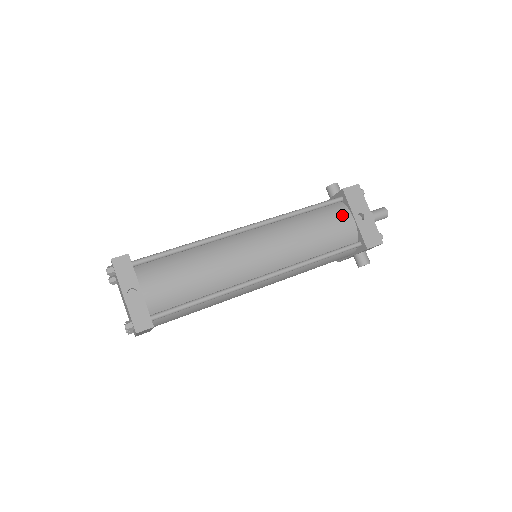
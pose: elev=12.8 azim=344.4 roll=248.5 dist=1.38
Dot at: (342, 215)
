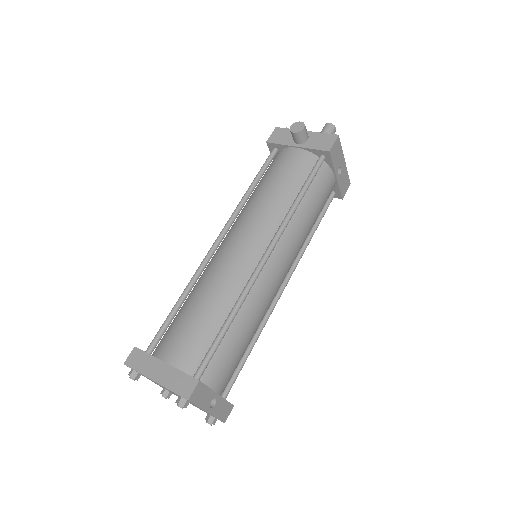
Dot at: (328, 180)
